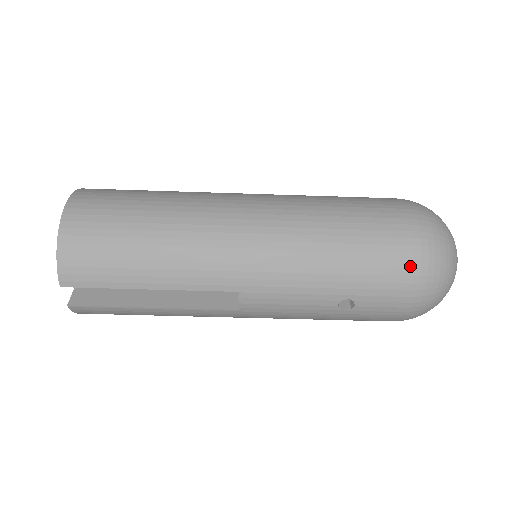
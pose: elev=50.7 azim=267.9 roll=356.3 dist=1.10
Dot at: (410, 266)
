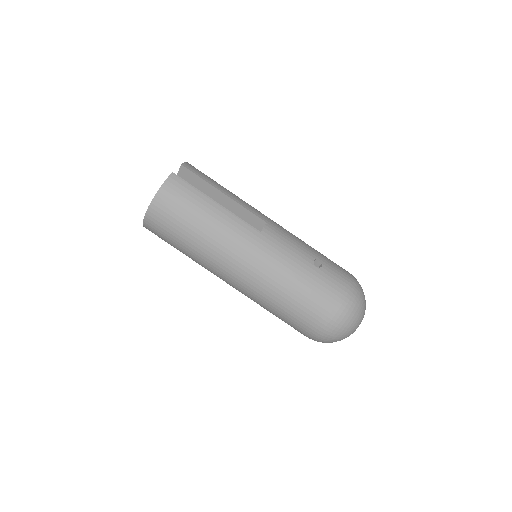
Dot at: (347, 271)
